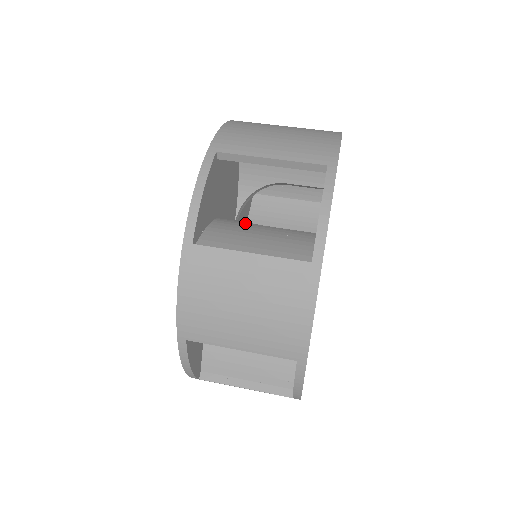
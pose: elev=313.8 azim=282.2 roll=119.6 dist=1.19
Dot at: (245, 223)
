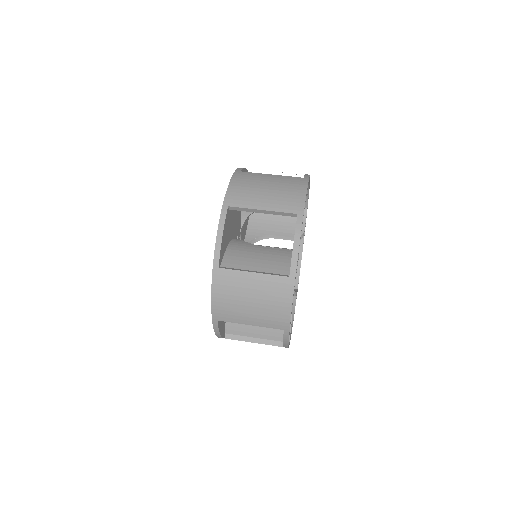
Dot at: (248, 245)
